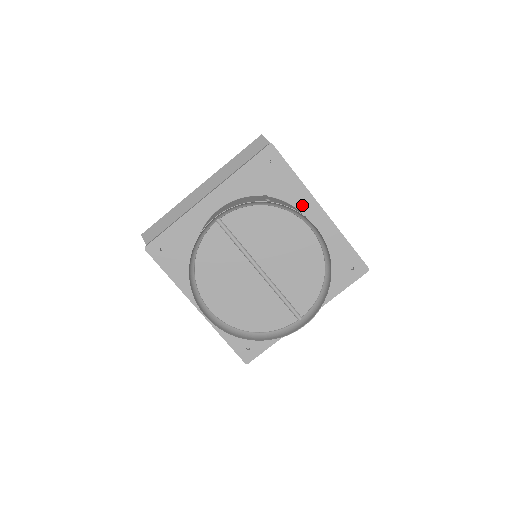
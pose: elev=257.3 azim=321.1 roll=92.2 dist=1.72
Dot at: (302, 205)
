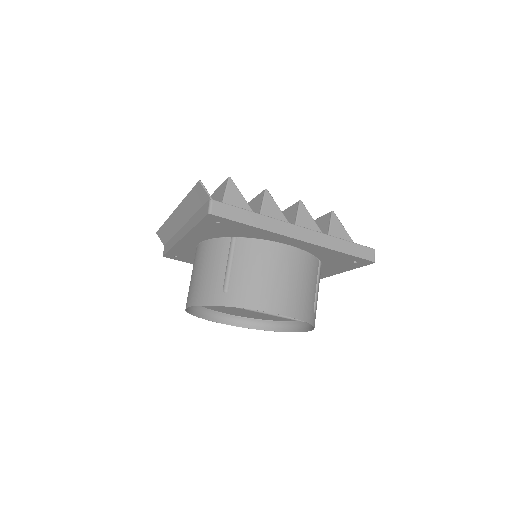
Dot at: (276, 239)
